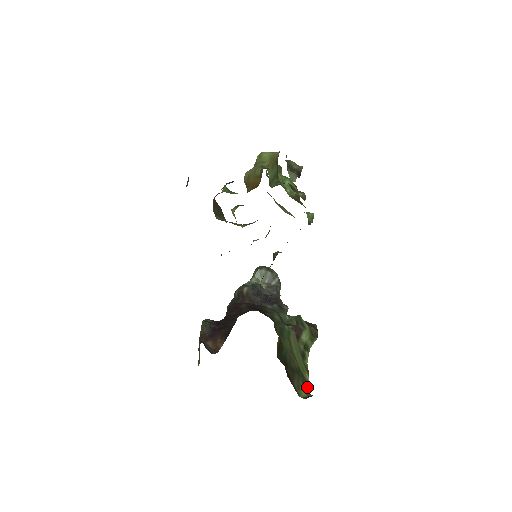
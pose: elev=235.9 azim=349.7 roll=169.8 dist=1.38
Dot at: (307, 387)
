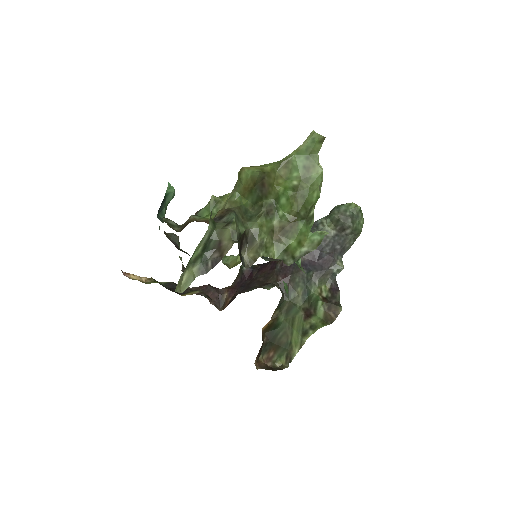
Dot at: (289, 359)
